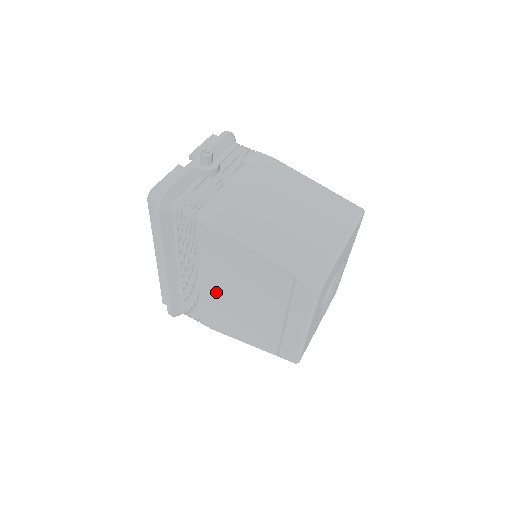
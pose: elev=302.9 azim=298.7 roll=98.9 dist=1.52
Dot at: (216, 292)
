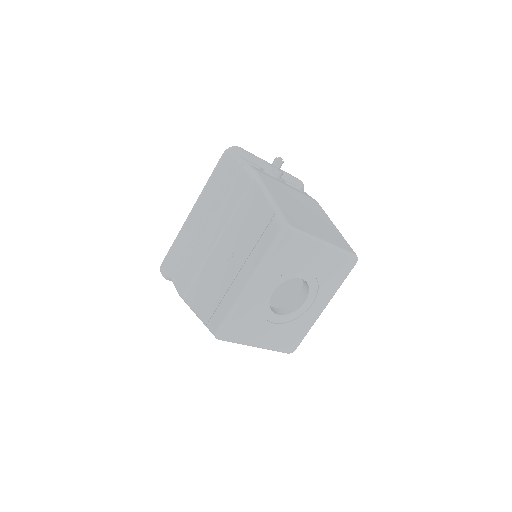
Dot at: (210, 241)
